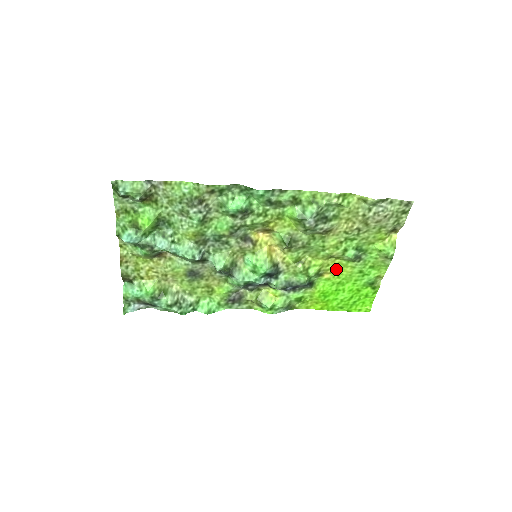
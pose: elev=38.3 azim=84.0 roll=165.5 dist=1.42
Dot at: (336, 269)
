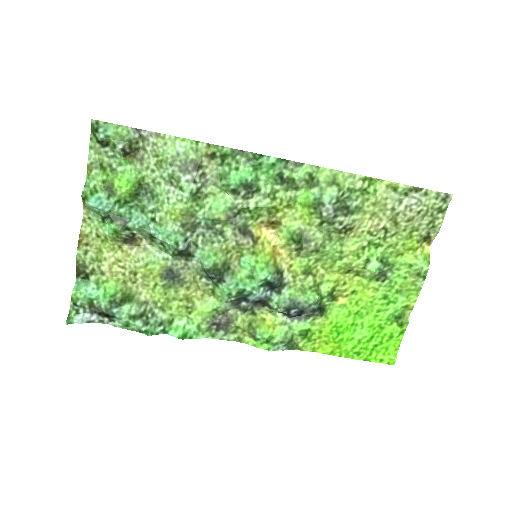
Dot at: (354, 291)
